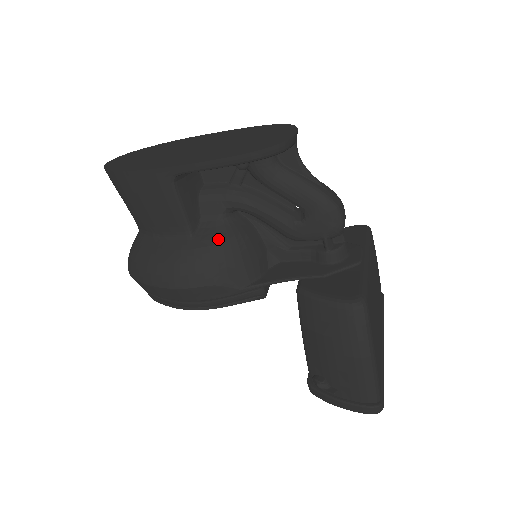
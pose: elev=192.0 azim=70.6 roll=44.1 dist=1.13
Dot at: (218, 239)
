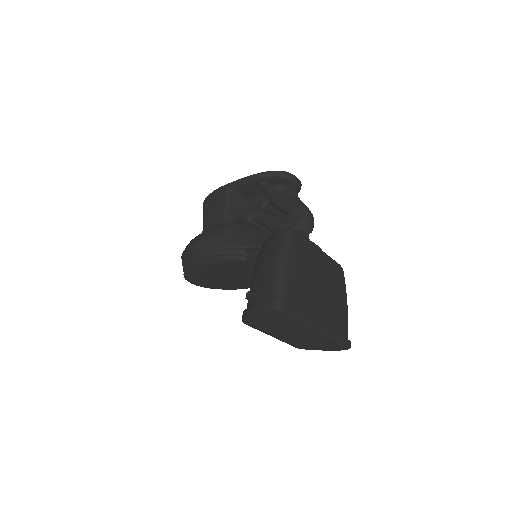
Dot at: (235, 222)
